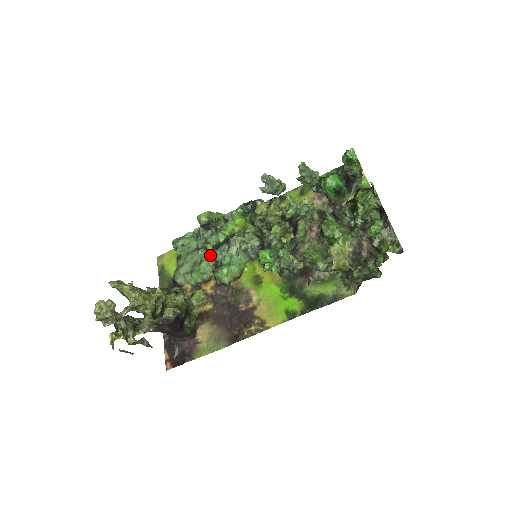
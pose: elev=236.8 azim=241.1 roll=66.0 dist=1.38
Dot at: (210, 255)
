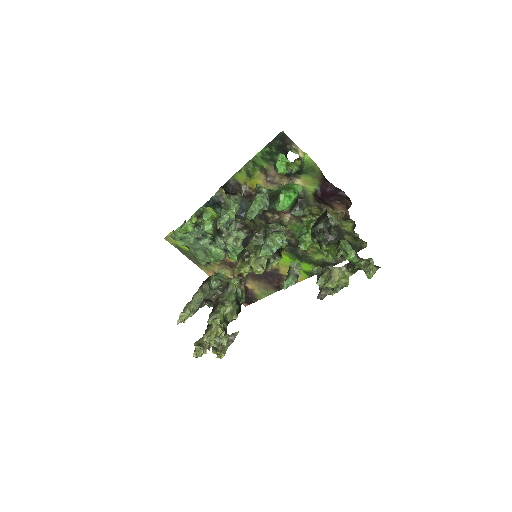
Dot at: (210, 240)
